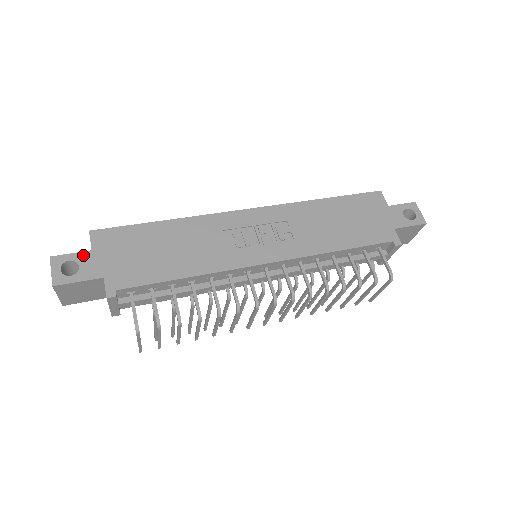
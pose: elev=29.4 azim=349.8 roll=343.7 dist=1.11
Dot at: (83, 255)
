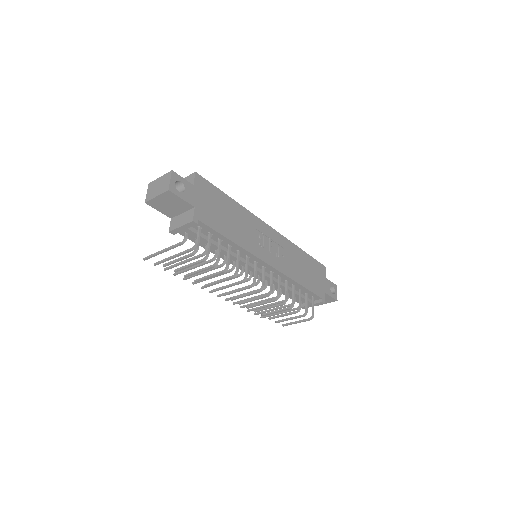
Dot at: (189, 184)
